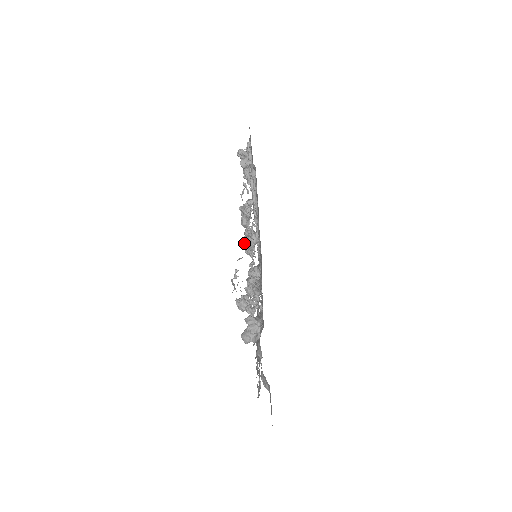
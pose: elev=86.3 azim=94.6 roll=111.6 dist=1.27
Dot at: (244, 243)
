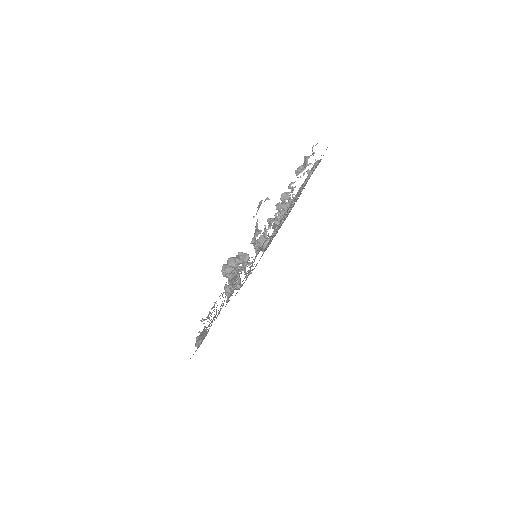
Dot at: (281, 196)
